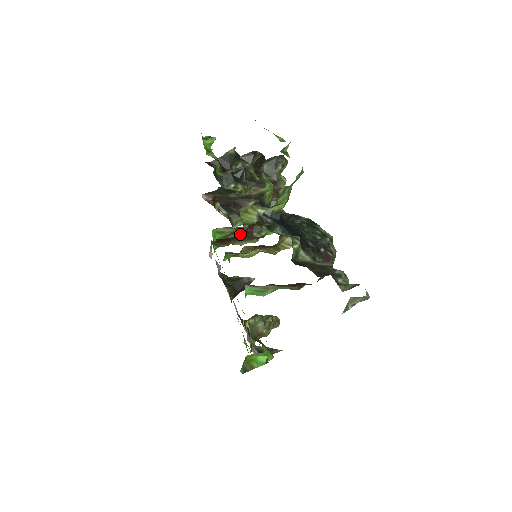
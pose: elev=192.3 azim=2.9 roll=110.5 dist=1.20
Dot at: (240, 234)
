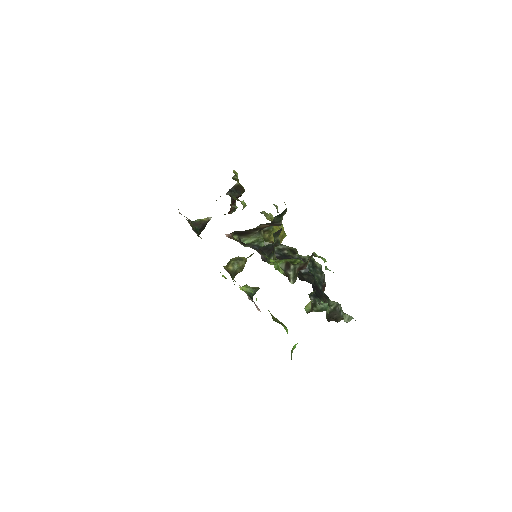
Dot at: occluded
